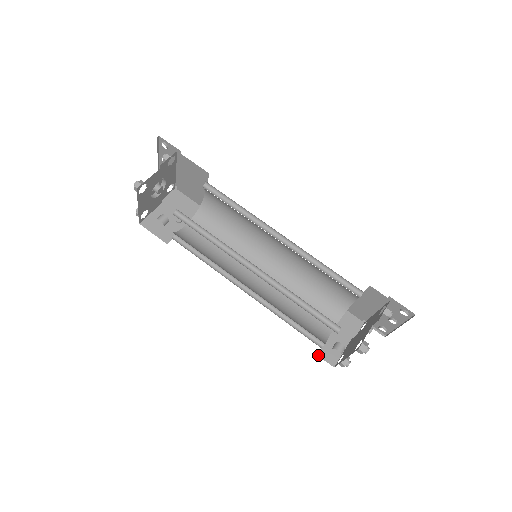
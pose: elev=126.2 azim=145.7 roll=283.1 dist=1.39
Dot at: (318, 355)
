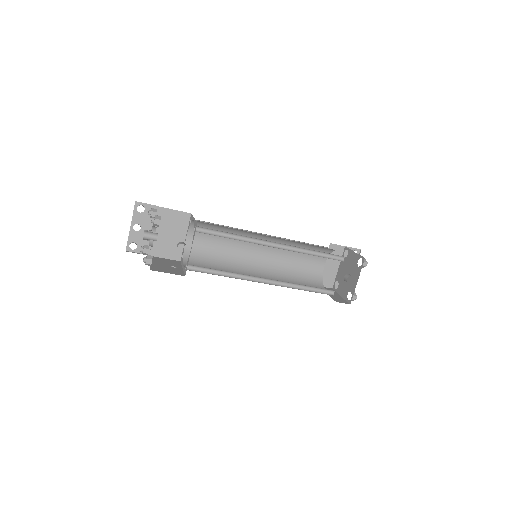
Dot at: occluded
